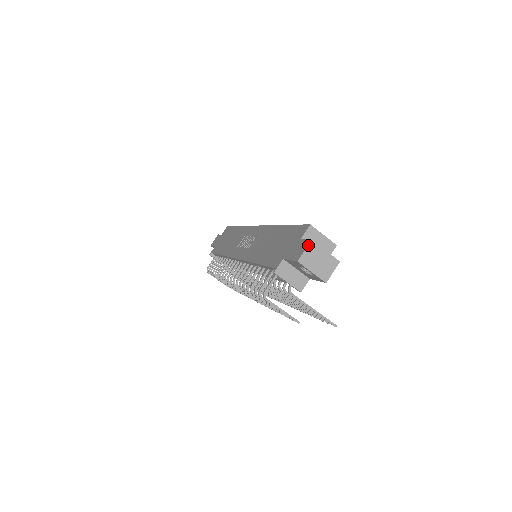
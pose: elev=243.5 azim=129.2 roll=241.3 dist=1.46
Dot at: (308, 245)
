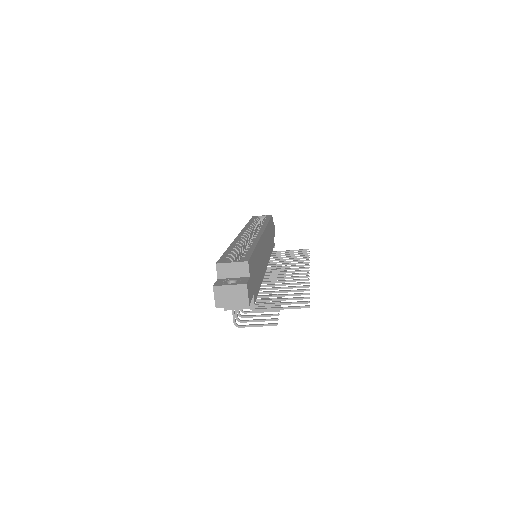
Dot at: occluded
